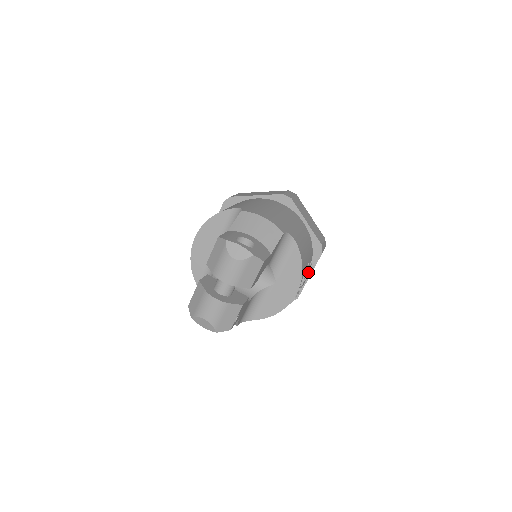
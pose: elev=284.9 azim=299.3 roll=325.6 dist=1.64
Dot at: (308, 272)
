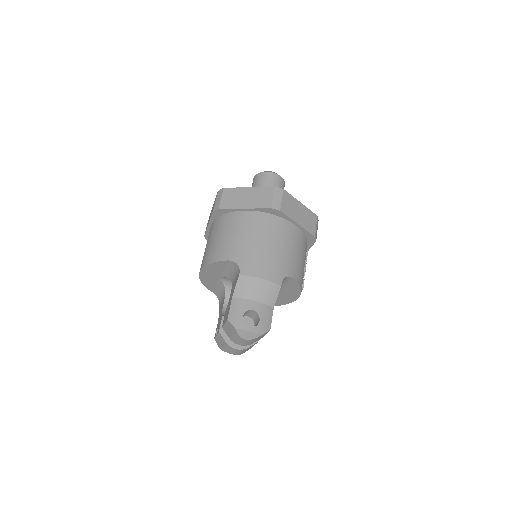
Dot at: occluded
